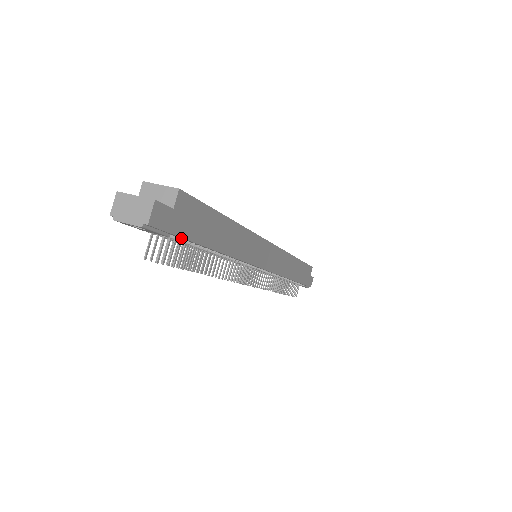
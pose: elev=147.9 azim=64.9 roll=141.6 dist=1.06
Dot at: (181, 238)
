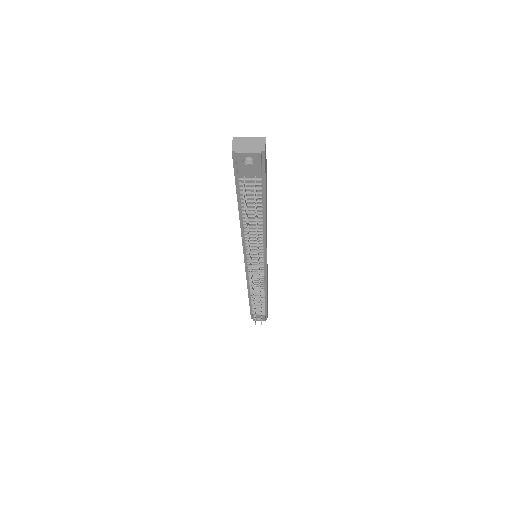
Dot at: (262, 184)
